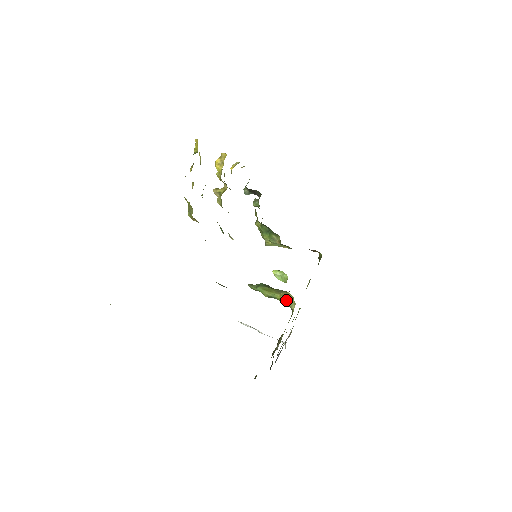
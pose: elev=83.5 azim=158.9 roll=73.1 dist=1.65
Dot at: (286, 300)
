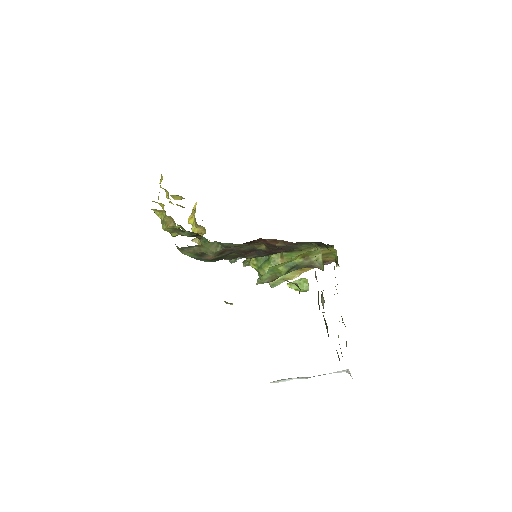
Dot at: (308, 256)
